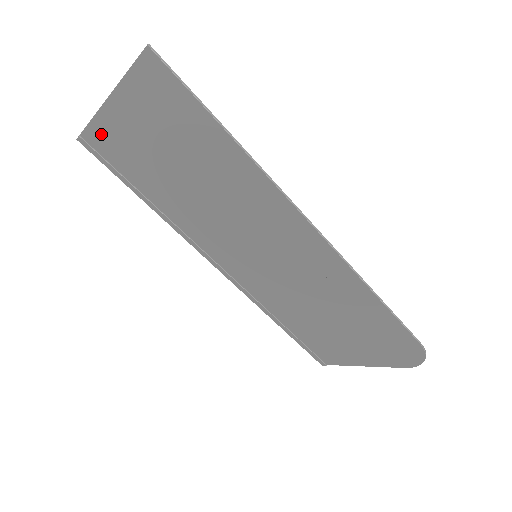
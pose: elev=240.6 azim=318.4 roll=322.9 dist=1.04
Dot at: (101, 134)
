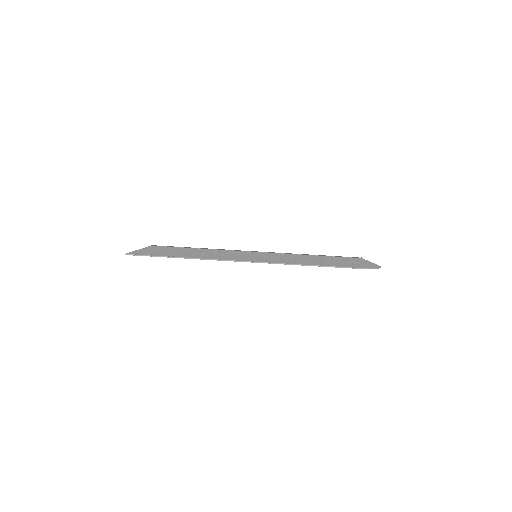
Dot at: occluded
